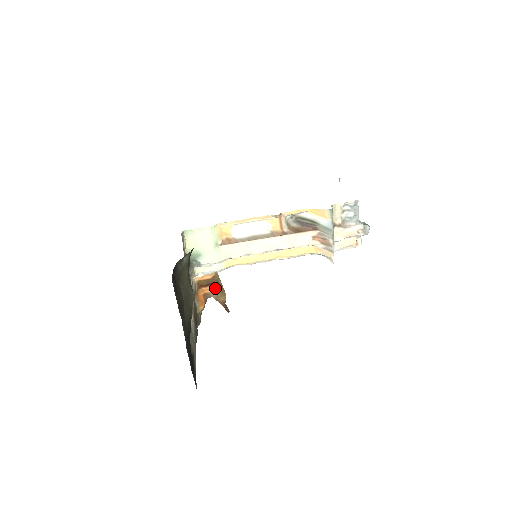
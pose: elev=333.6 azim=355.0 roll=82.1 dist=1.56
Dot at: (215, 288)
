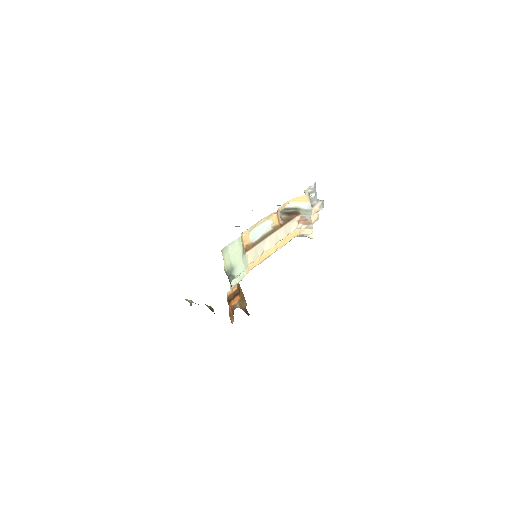
Dot at: (239, 297)
